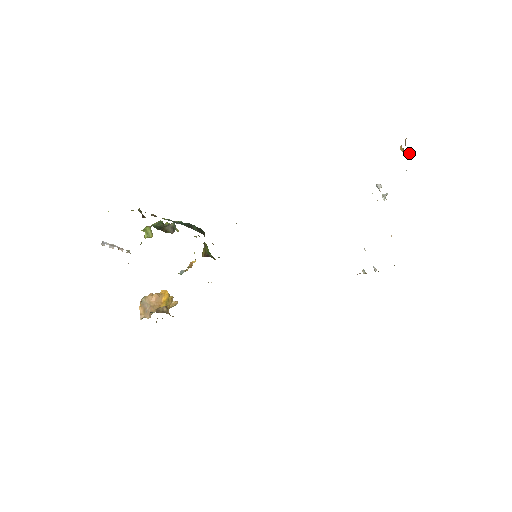
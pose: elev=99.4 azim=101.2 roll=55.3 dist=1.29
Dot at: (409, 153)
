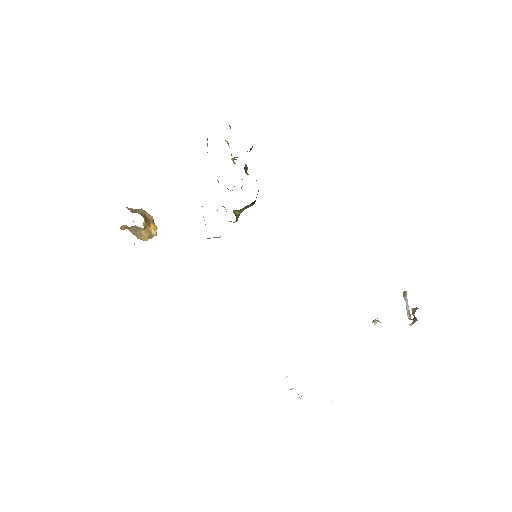
Dot at: (414, 320)
